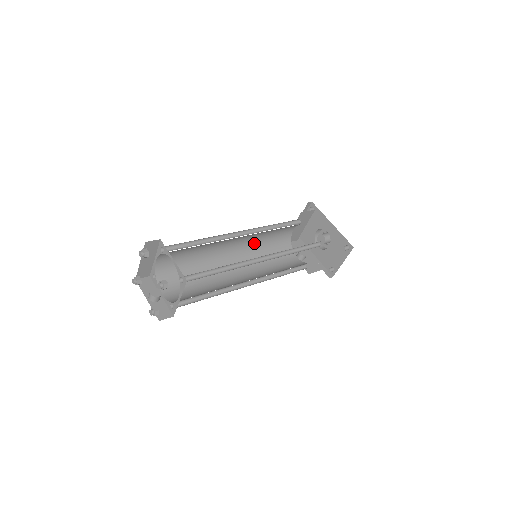
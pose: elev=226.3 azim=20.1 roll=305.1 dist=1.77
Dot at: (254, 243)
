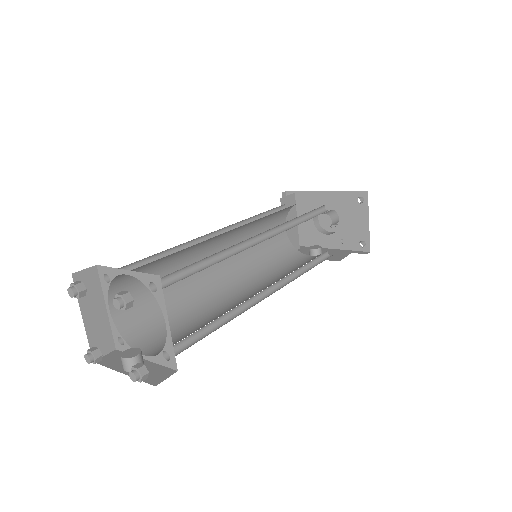
Dot at: (246, 256)
